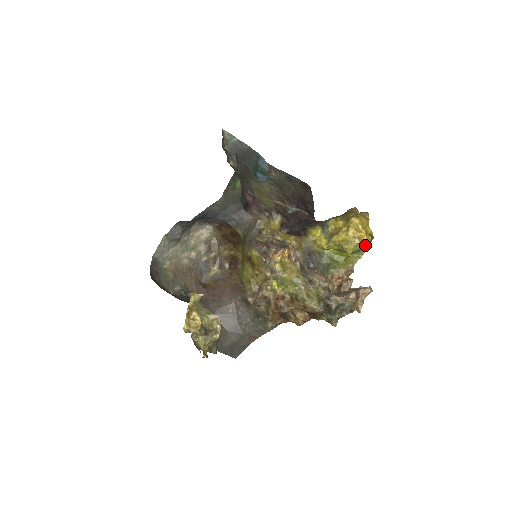
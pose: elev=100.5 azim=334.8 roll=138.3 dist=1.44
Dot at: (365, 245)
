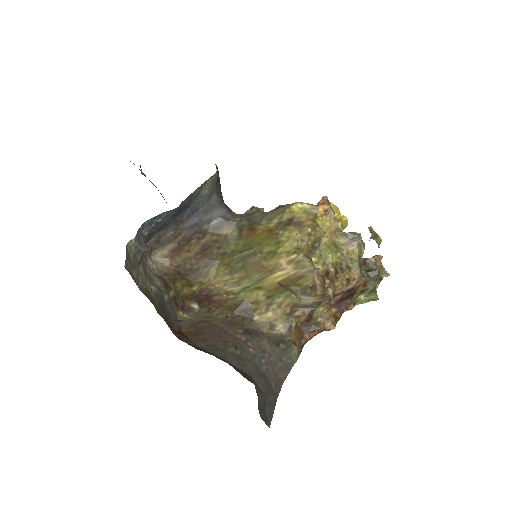
Dot at: occluded
